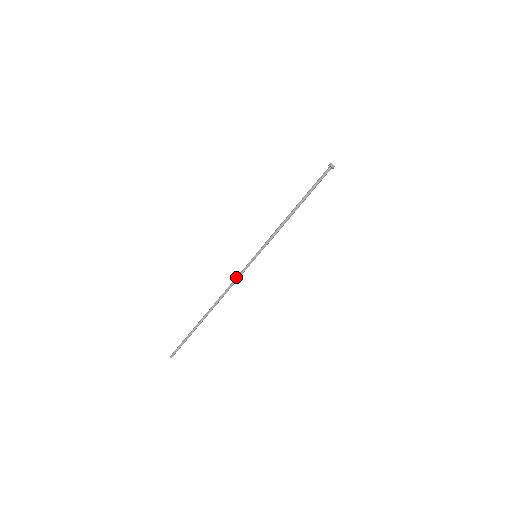
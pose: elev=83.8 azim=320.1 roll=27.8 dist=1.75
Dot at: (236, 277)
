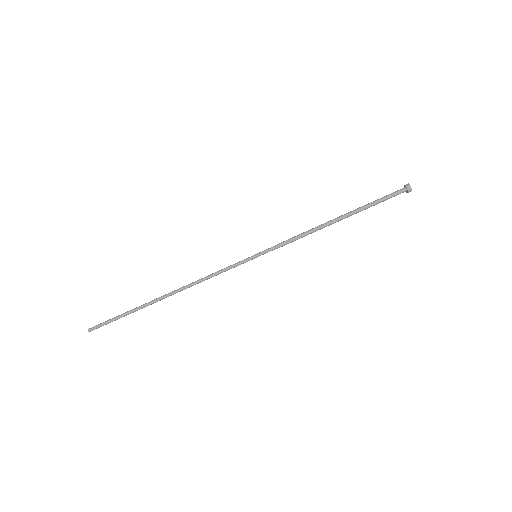
Dot at: occluded
